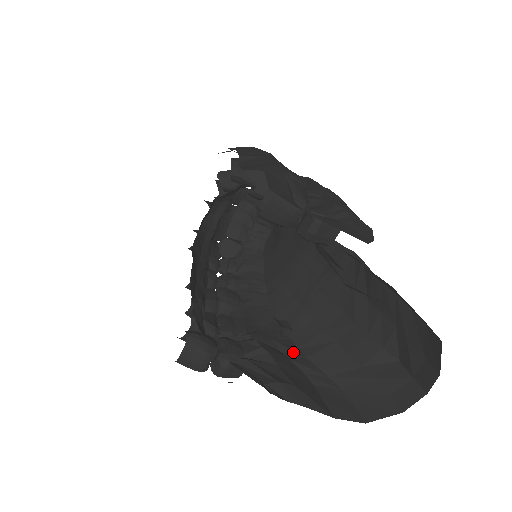
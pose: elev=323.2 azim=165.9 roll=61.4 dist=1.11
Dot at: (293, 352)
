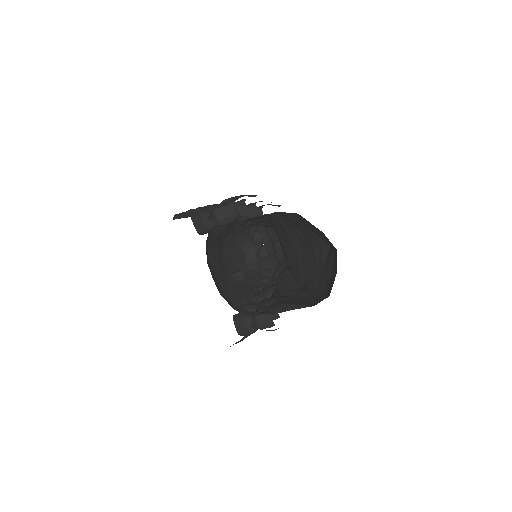
Dot at: (300, 291)
